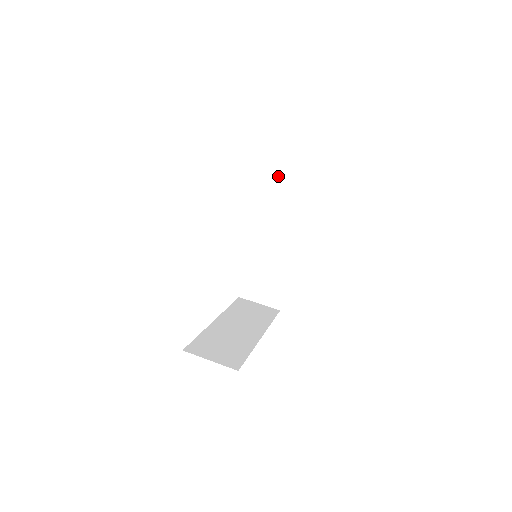
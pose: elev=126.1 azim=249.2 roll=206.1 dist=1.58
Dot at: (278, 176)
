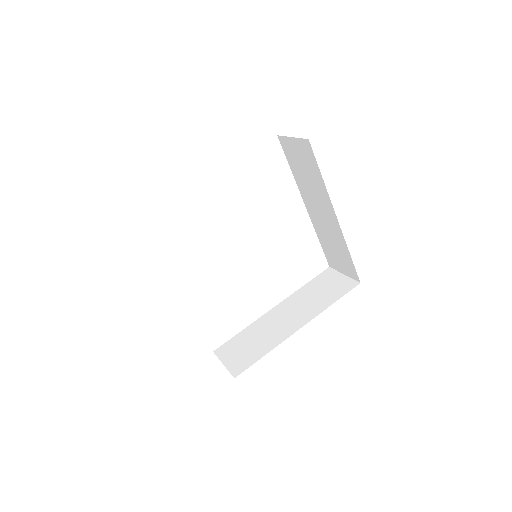
Dot at: (332, 273)
